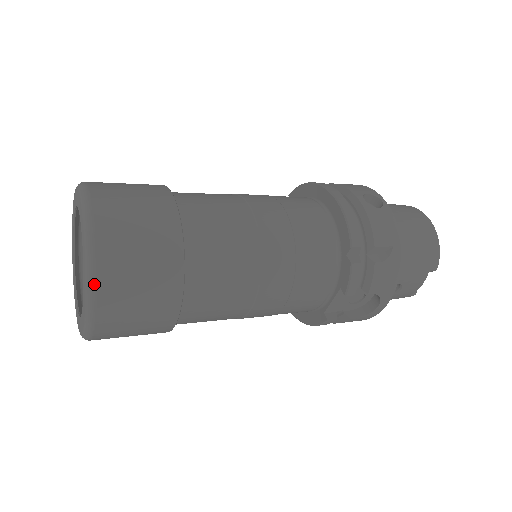
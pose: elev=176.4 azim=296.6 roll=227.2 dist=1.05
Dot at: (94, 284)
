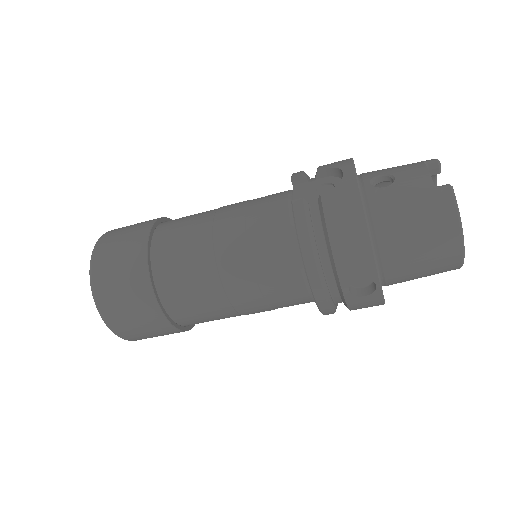
Dot at: occluded
